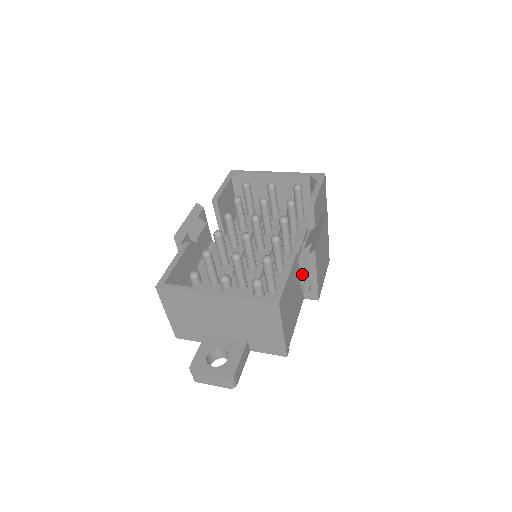
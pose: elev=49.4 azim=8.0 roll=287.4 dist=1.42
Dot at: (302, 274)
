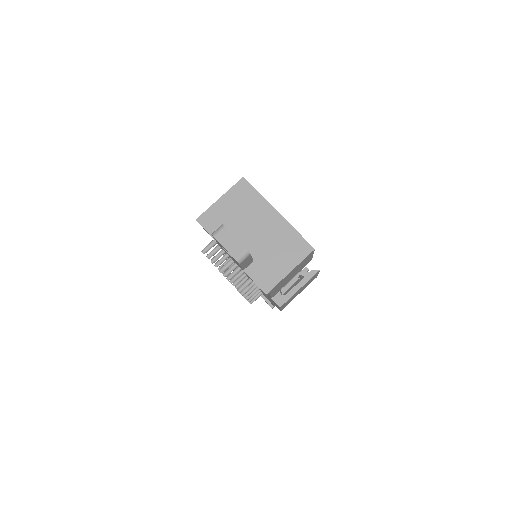
Dot at: occluded
